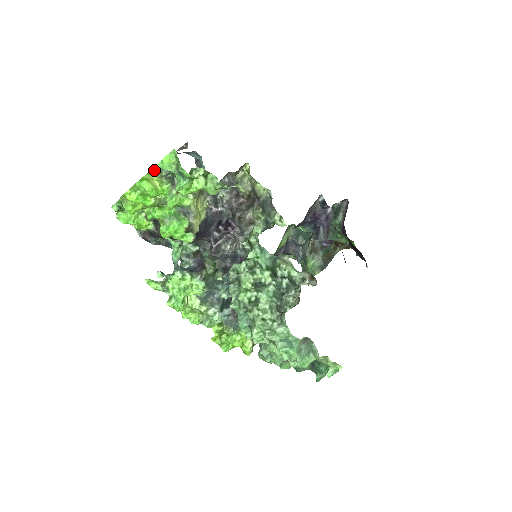
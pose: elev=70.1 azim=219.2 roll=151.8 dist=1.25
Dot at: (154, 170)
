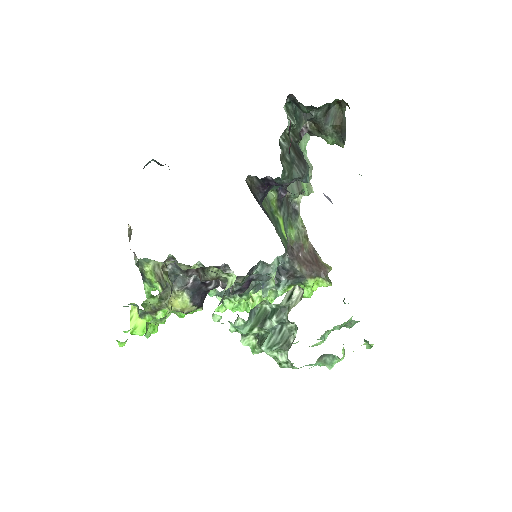
Dot at: occluded
